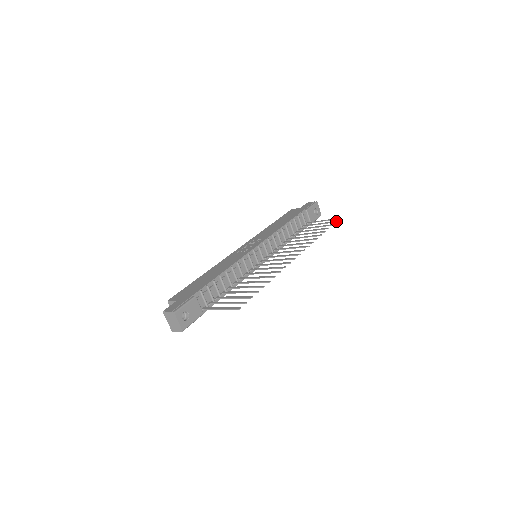
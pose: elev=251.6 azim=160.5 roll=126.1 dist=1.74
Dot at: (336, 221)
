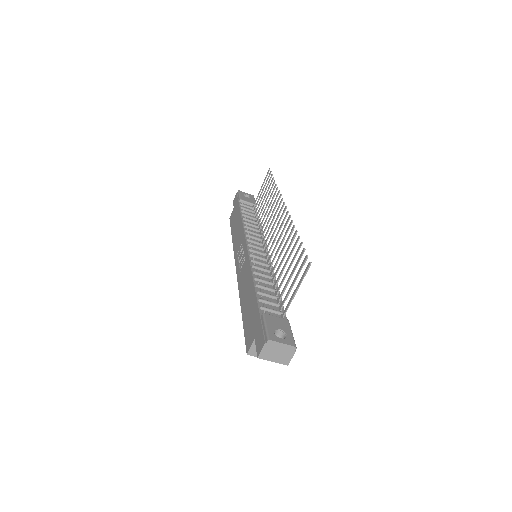
Dot at: (270, 171)
